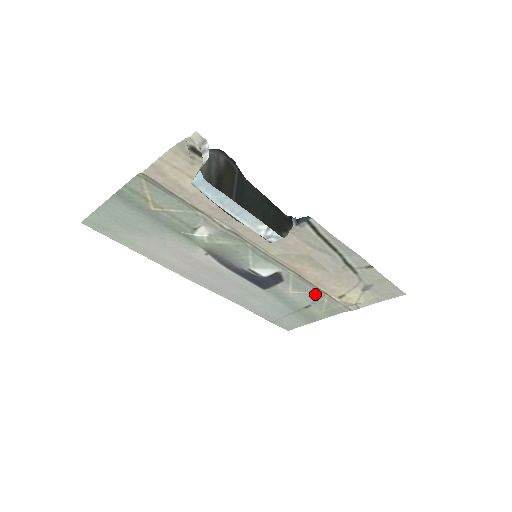
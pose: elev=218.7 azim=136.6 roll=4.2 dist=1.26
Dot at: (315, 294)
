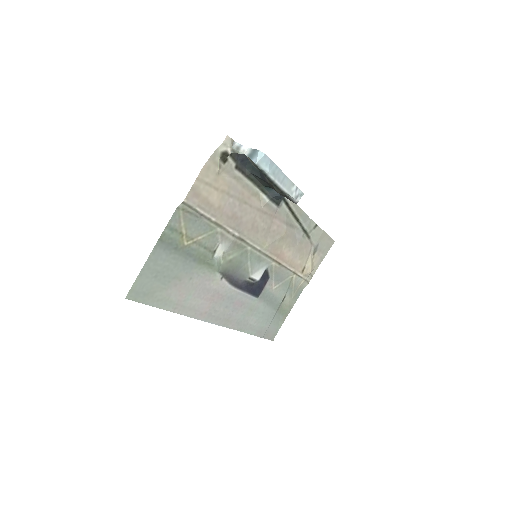
Dot at: (287, 280)
